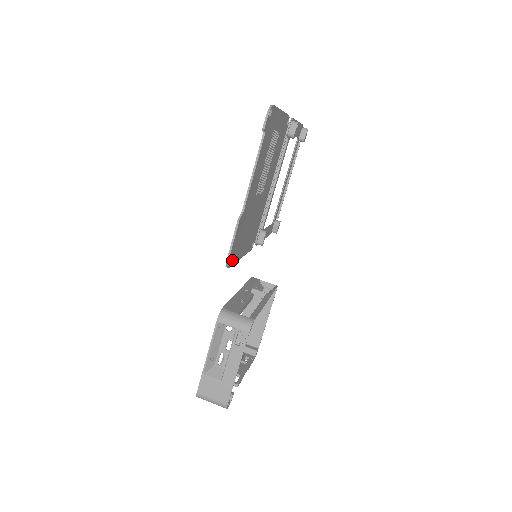
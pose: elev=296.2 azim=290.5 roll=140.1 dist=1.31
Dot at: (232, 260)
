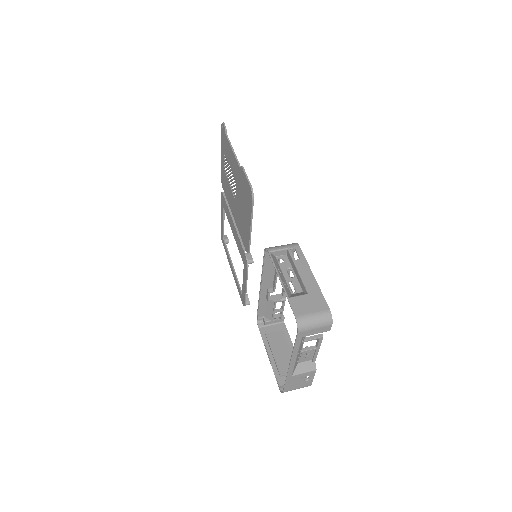
Dot at: occluded
